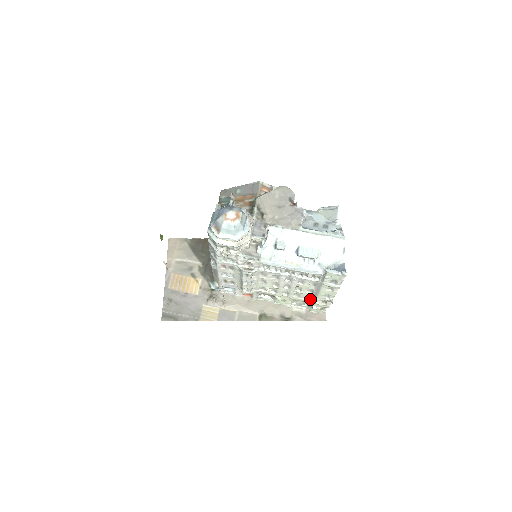
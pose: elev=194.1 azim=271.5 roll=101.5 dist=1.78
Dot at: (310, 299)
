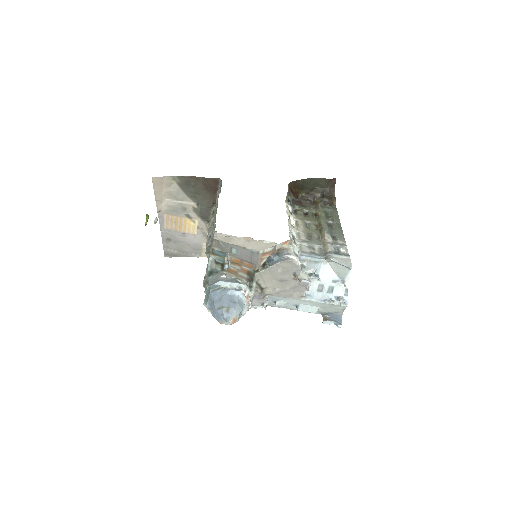
Dot at: occluded
